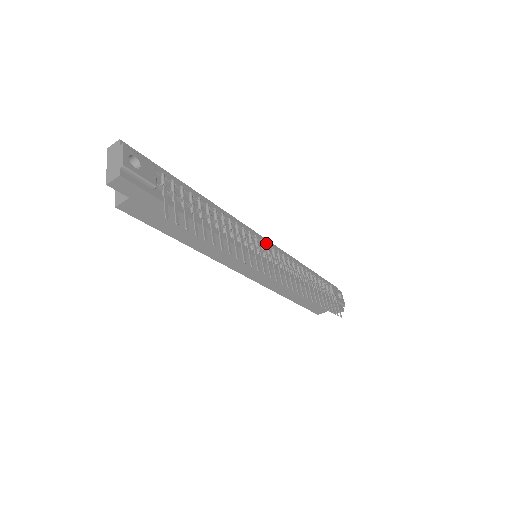
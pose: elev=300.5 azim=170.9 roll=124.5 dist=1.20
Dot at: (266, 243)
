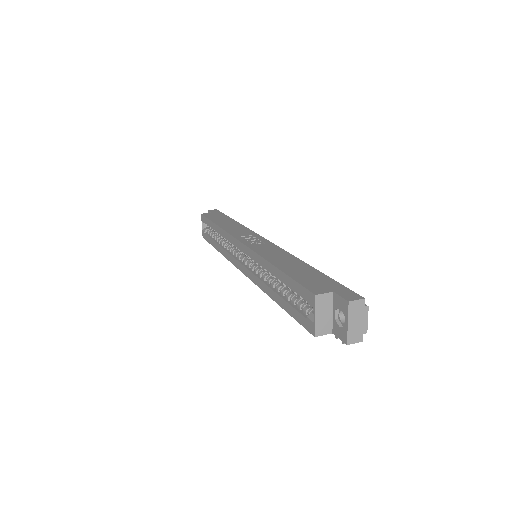
Dot at: occluded
